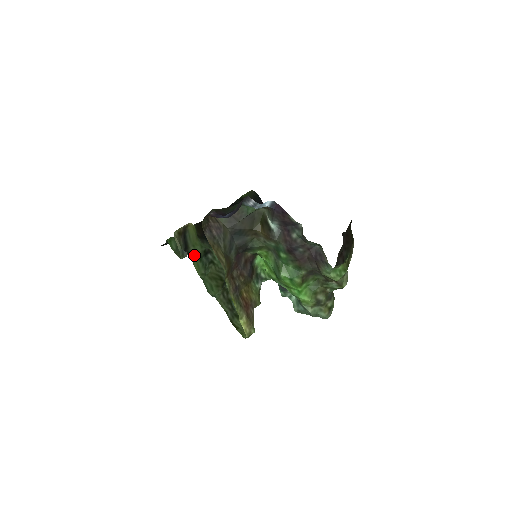
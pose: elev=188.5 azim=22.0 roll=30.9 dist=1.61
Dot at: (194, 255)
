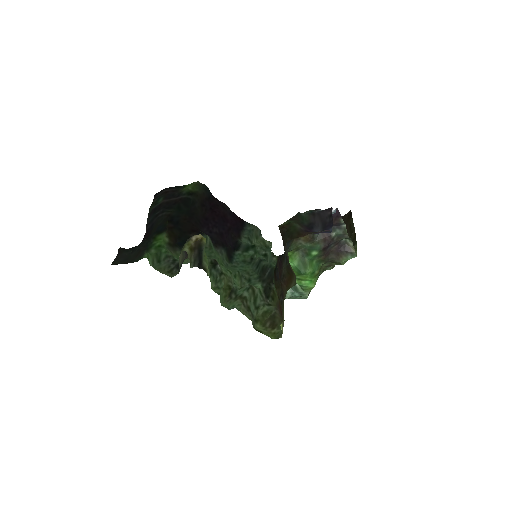
Dot at: (208, 270)
